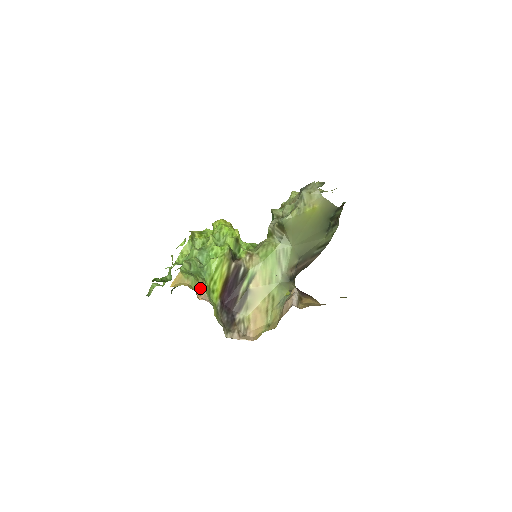
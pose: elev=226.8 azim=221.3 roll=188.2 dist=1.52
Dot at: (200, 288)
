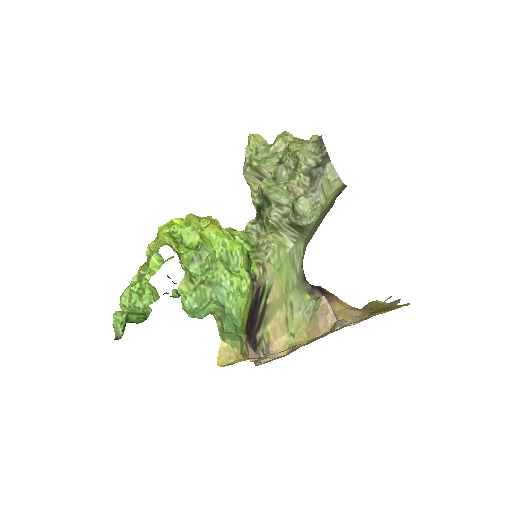
Dot at: (246, 347)
